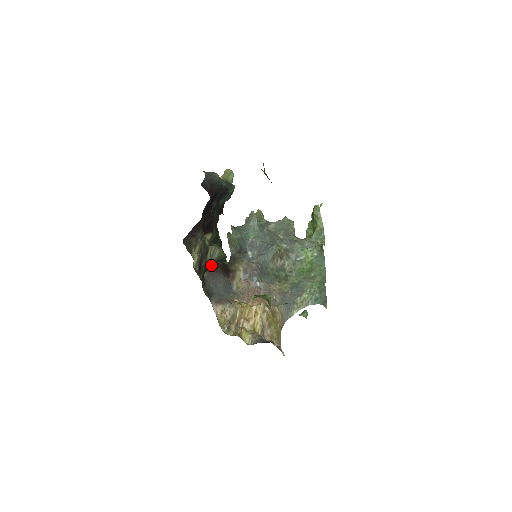
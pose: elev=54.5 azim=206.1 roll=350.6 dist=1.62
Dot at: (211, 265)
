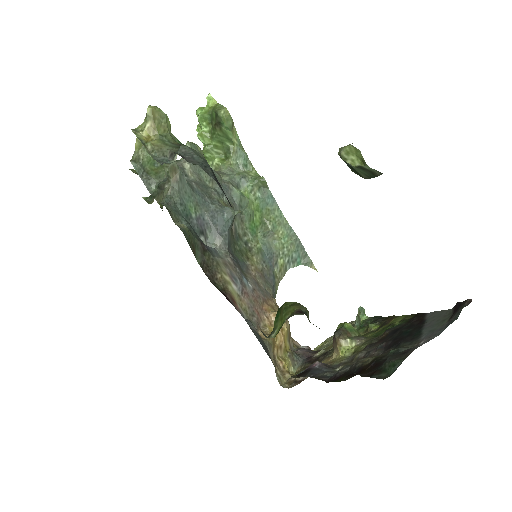
Dot at: occluded
